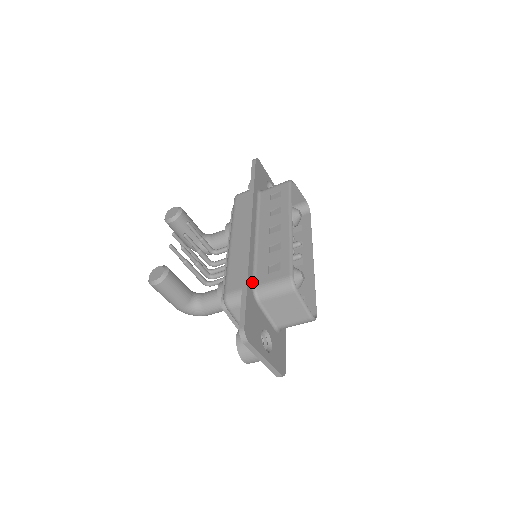
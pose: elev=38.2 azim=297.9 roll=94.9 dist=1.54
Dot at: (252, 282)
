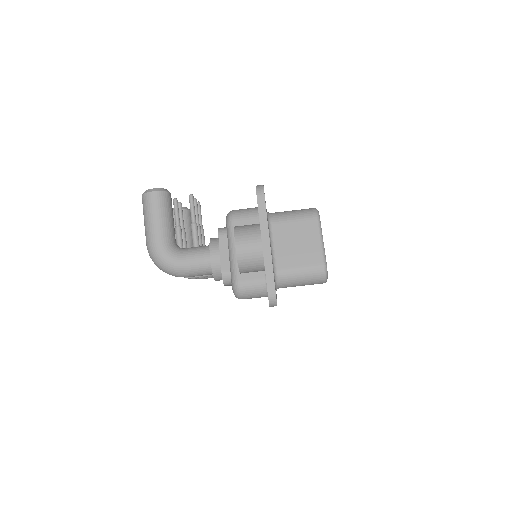
Dot at: occluded
